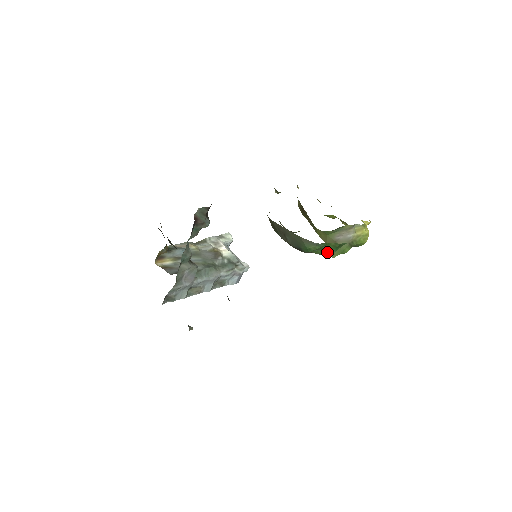
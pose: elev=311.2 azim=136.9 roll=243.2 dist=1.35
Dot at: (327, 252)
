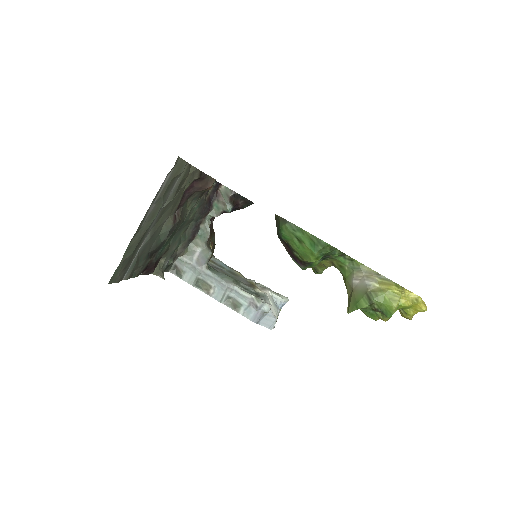
Dot at: (306, 250)
